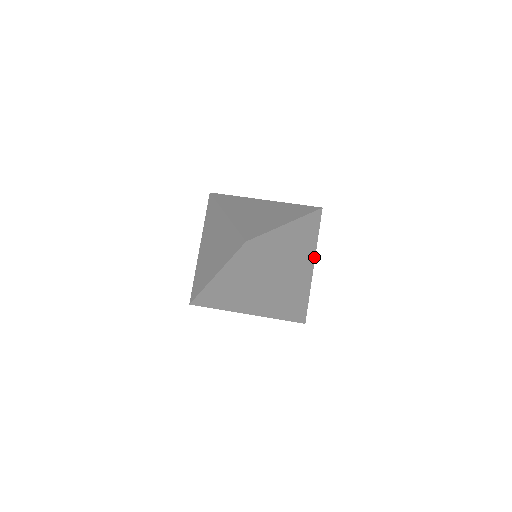
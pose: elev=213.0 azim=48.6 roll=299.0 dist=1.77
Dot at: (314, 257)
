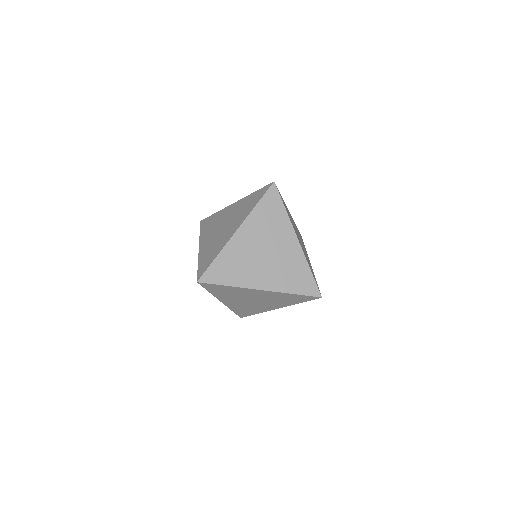
Dot at: (294, 233)
